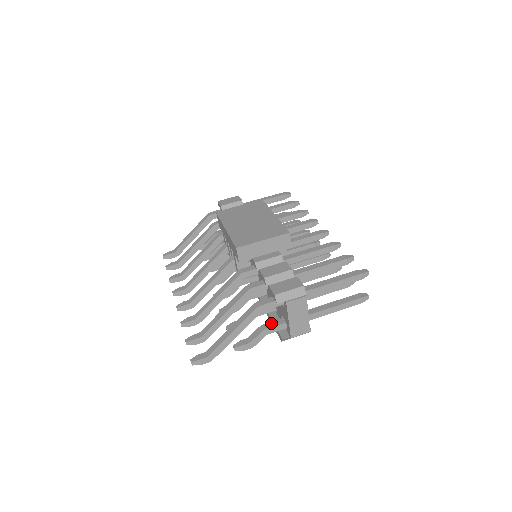
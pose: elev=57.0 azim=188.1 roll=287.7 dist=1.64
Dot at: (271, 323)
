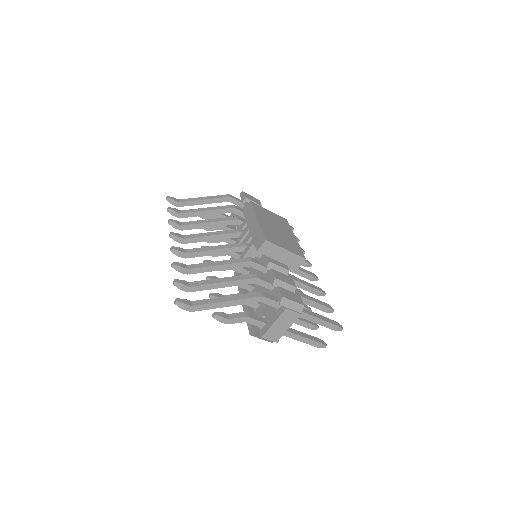
Dot at: (254, 315)
